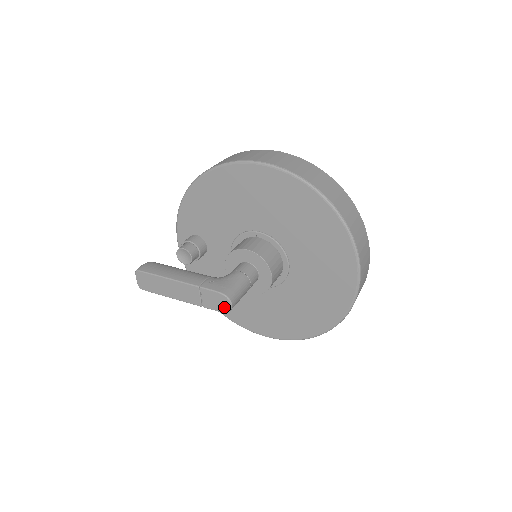
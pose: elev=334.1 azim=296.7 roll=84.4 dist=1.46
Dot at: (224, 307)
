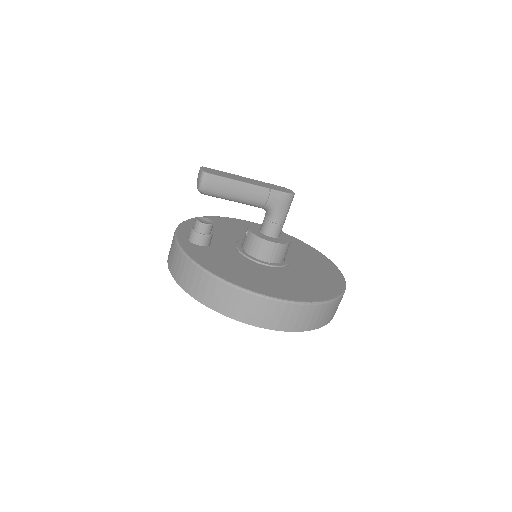
Dot at: (289, 192)
